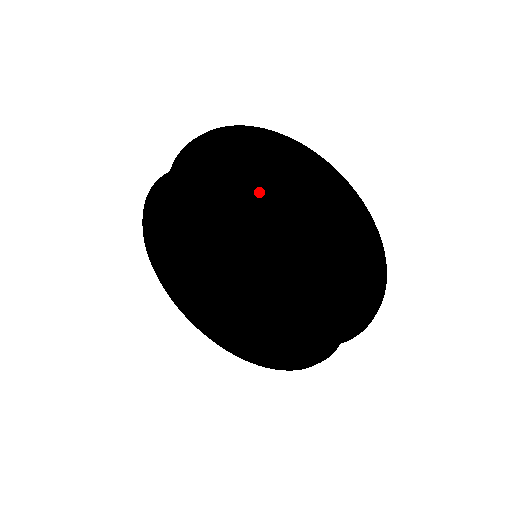
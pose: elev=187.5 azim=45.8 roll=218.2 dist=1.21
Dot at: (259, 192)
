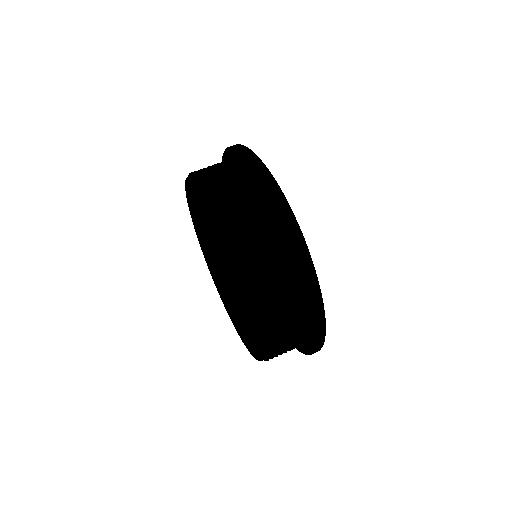
Dot at: (236, 255)
